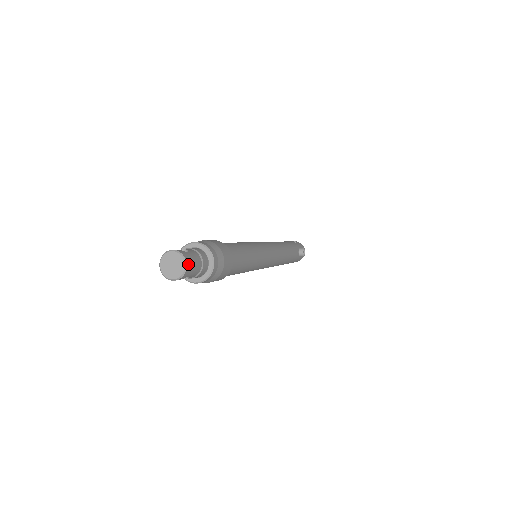
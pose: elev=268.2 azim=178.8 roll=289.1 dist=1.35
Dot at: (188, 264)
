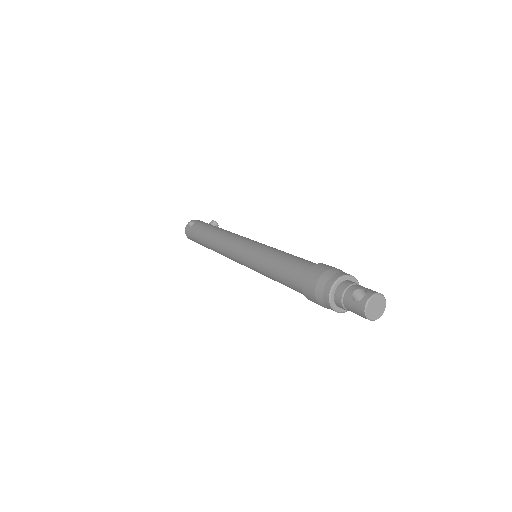
Dot at: (381, 295)
